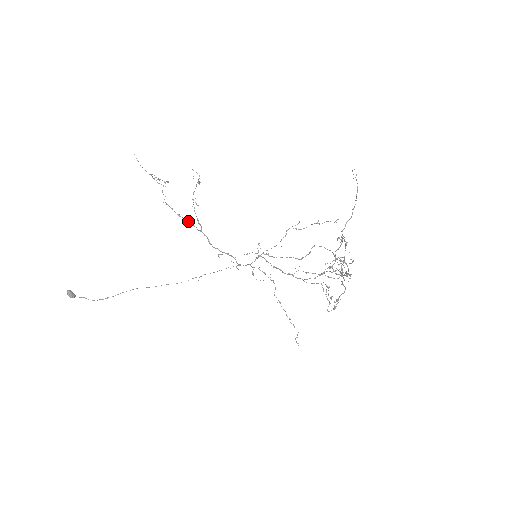
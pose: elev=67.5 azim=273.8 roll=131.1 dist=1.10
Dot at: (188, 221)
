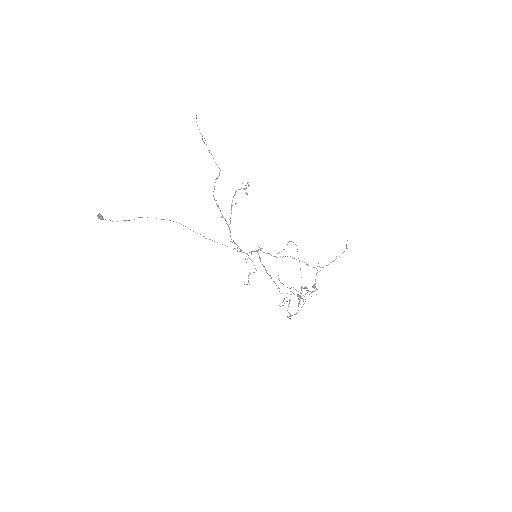
Dot at: occluded
